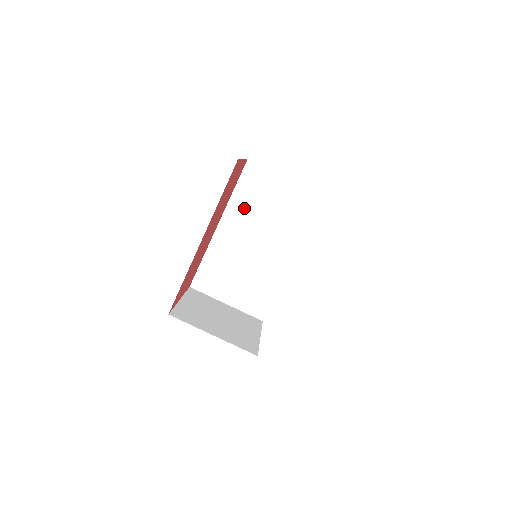
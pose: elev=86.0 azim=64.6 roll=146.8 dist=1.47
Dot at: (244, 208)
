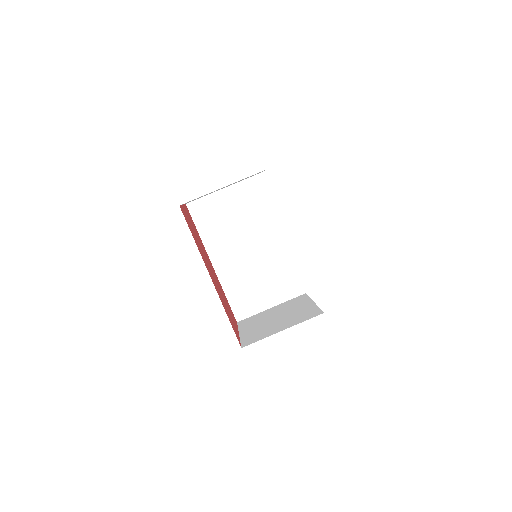
Dot at: (216, 236)
